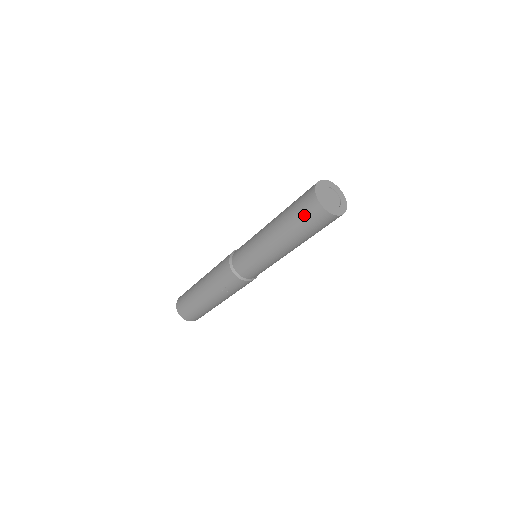
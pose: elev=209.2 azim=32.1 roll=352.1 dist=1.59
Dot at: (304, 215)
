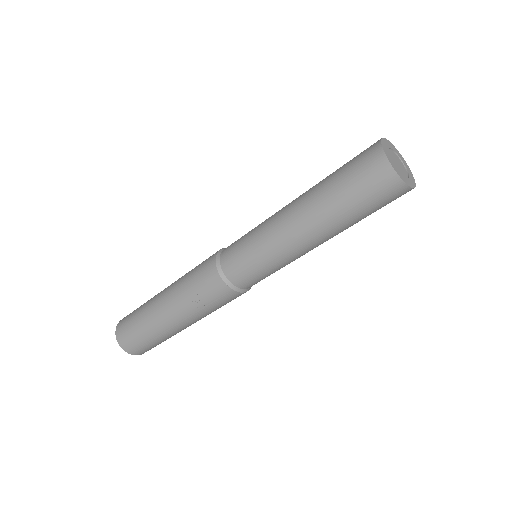
Dot at: (354, 175)
